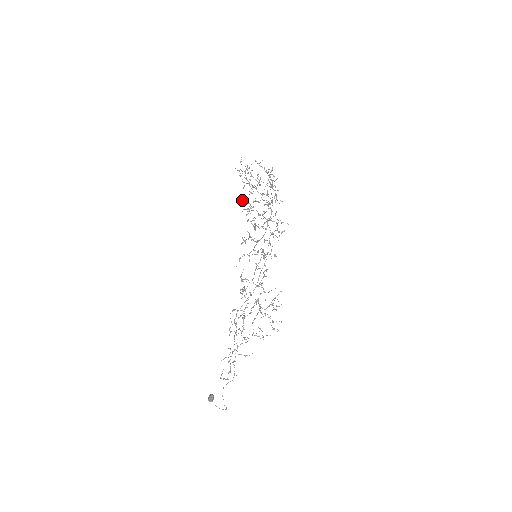
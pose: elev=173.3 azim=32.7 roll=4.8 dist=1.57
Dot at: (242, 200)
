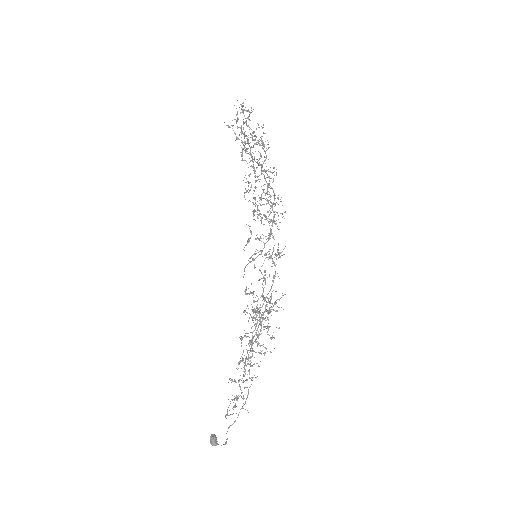
Dot at: (243, 180)
